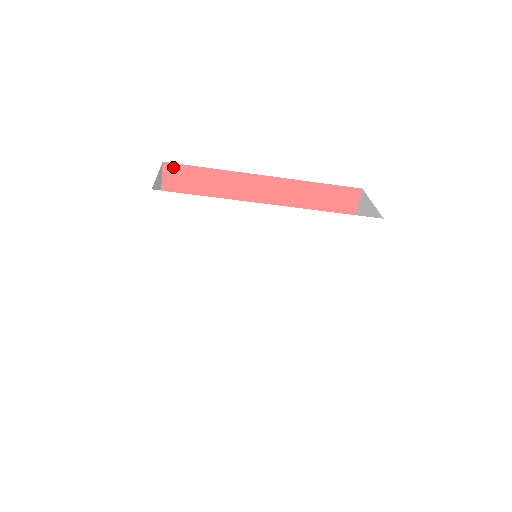
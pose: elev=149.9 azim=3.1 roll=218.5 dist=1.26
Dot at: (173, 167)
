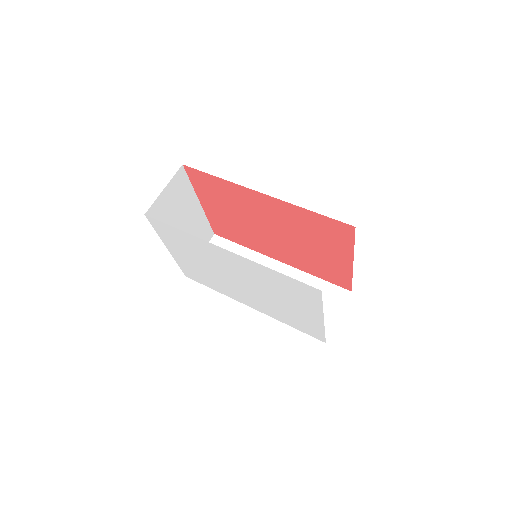
Dot at: (191, 169)
